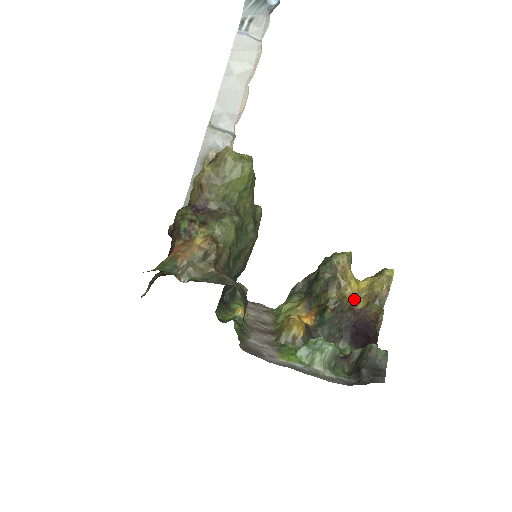
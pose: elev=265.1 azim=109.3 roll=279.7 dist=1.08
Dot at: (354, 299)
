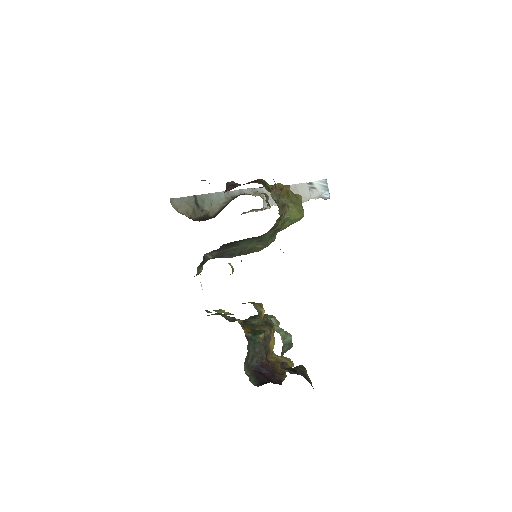
Dot at: (270, 351)
